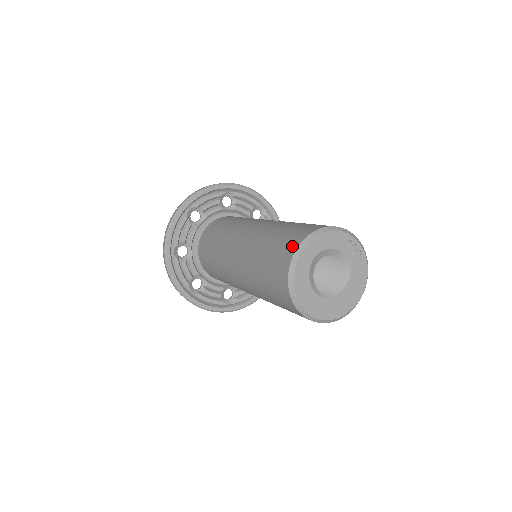
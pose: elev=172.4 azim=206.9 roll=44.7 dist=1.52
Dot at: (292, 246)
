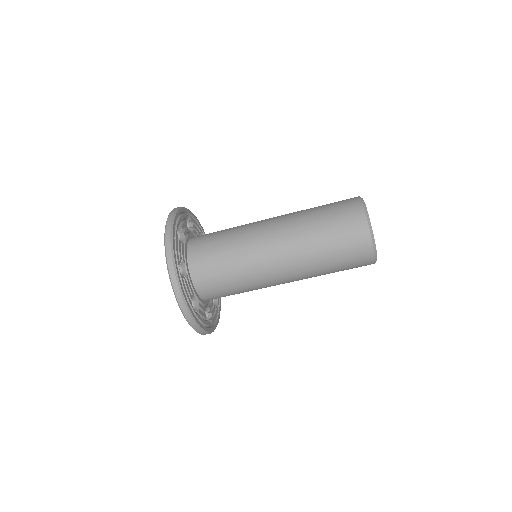
Dot at: occluded
